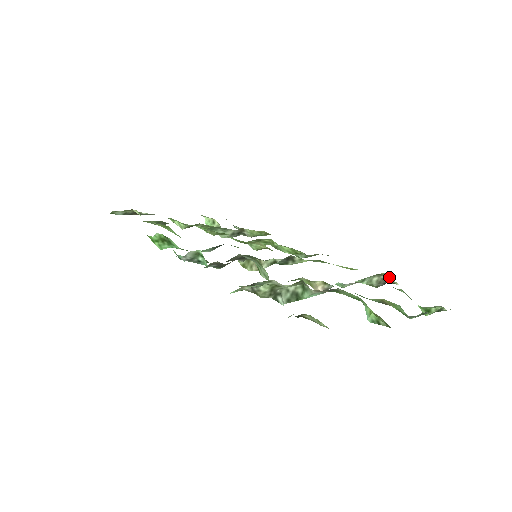
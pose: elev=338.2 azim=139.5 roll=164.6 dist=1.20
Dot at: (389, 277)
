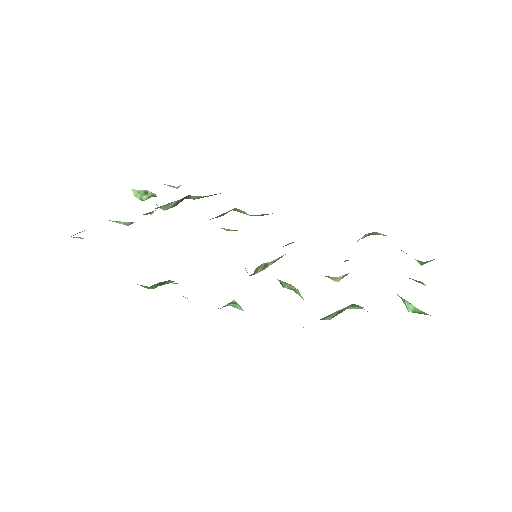
Dot at: (379, 233)
